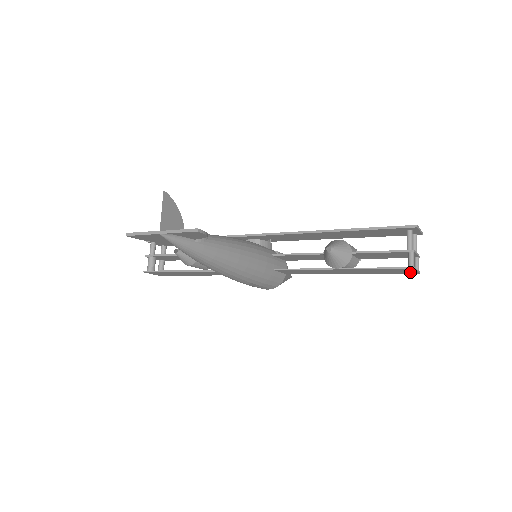
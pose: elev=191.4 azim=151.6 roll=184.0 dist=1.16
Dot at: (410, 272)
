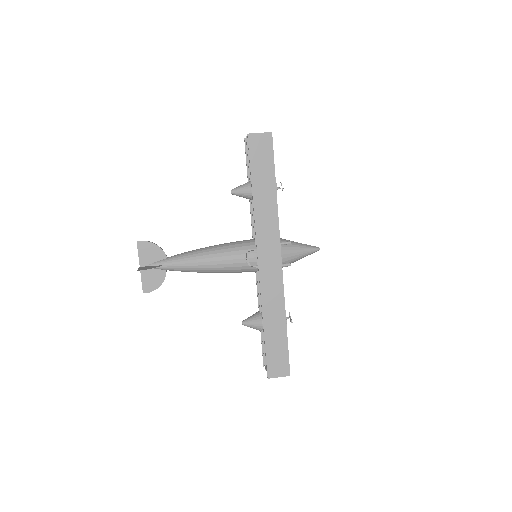
Dot at: occluded
